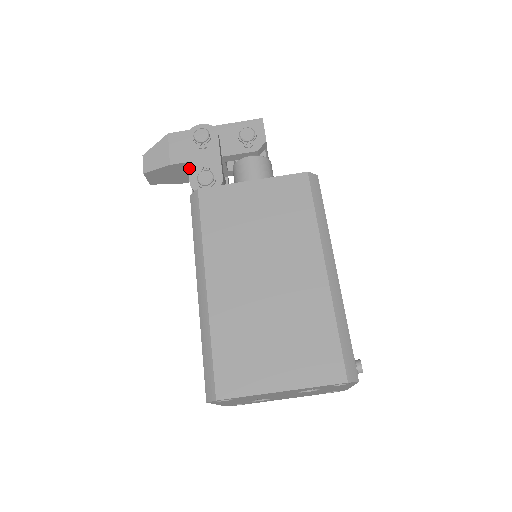
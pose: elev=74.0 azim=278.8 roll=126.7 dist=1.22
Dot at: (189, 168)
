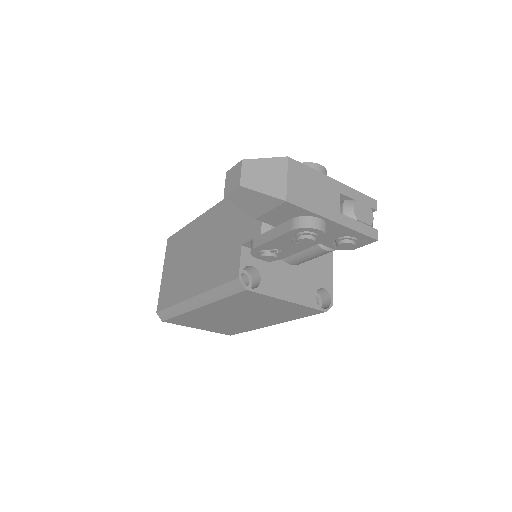
Dot at: (265, 244)
